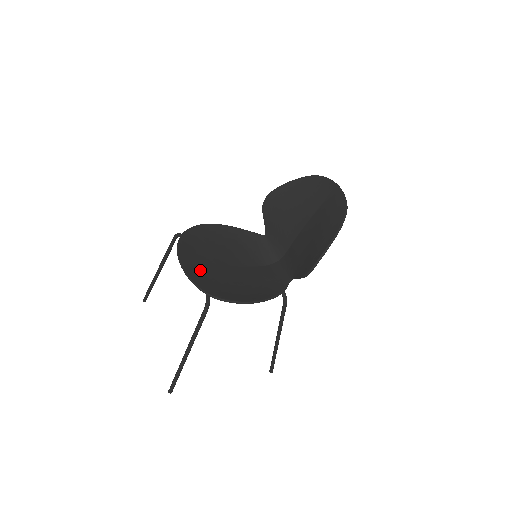
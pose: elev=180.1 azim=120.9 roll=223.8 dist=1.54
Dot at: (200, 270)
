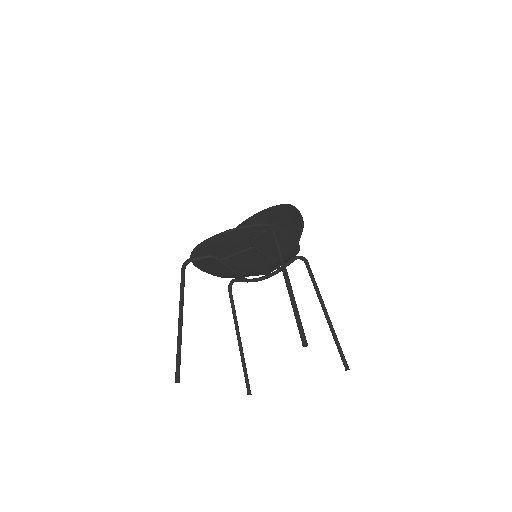
Dot at: (236, 240)
